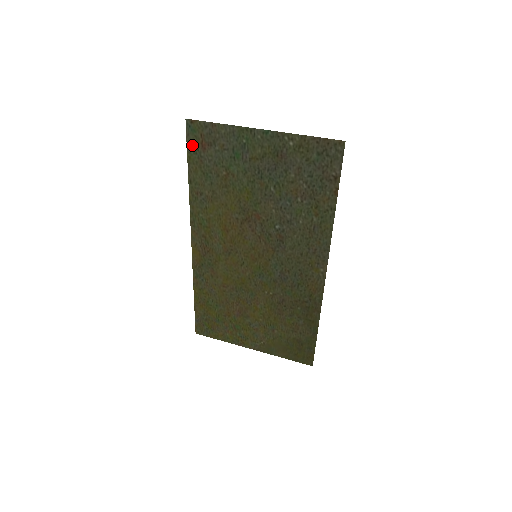
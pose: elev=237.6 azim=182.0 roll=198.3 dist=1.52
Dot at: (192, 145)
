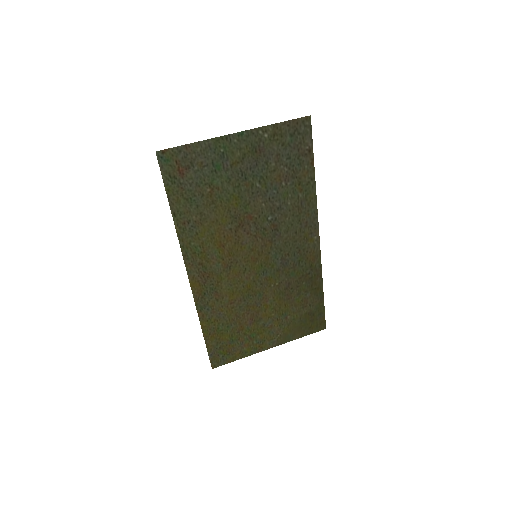
Dot at: (168, 176)
